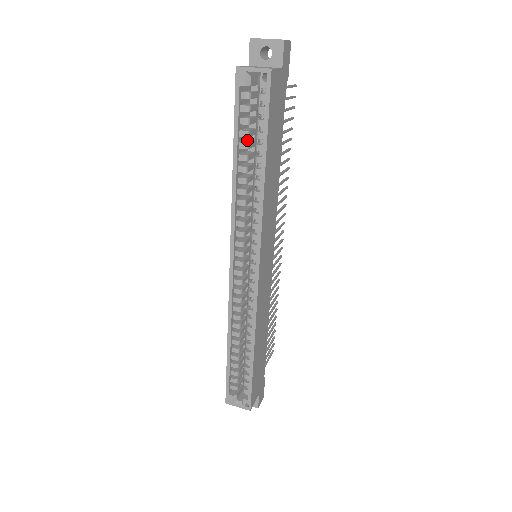
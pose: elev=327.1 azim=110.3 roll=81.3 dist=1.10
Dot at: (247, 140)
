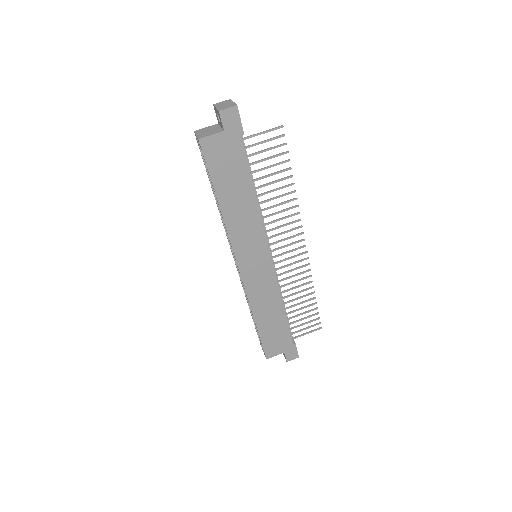
Dot at: occluded
